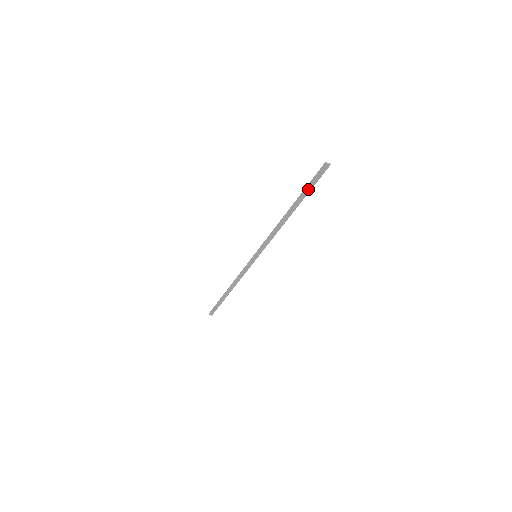
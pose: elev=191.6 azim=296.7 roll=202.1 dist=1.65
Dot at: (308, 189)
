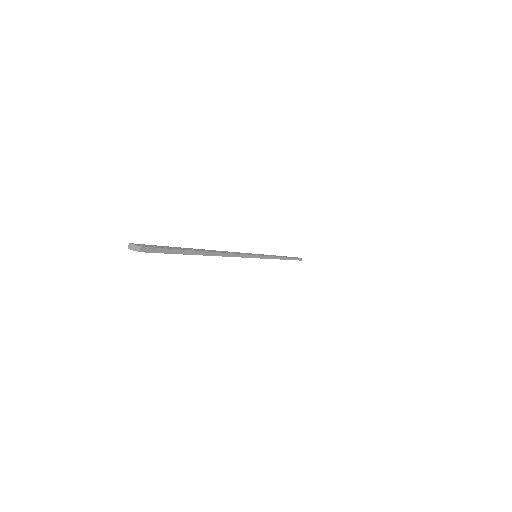
Dot at: occluded
